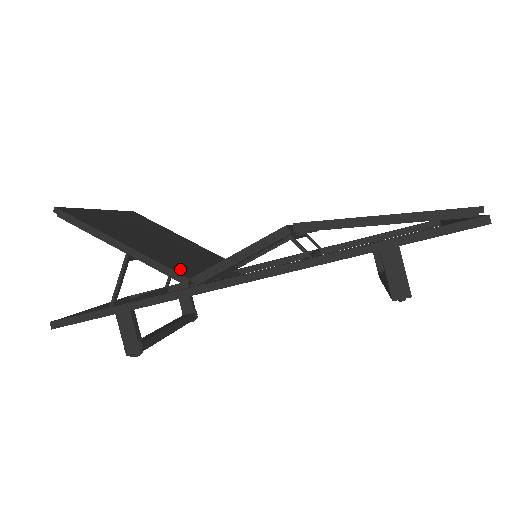
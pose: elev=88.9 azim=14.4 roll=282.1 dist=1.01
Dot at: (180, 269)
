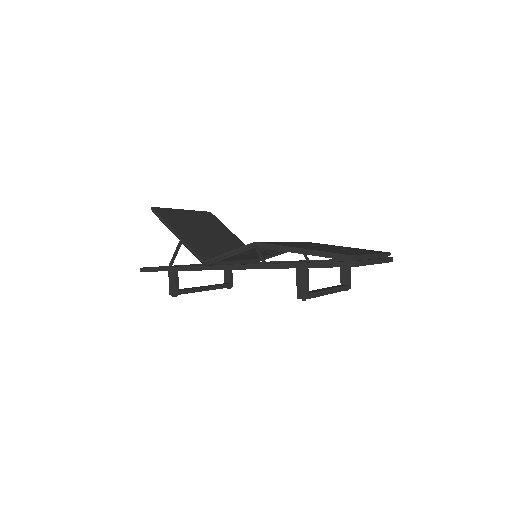
Dot at: (204, 254)
